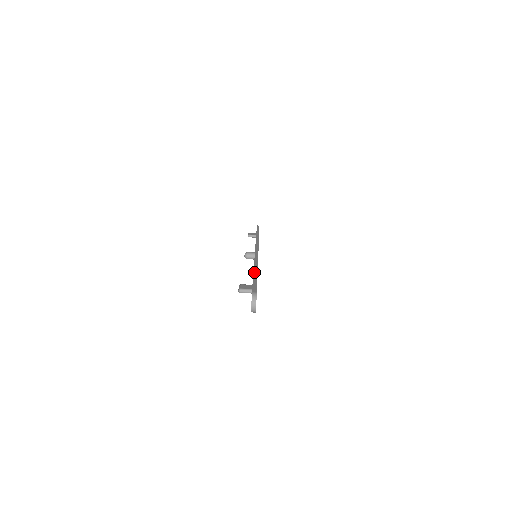
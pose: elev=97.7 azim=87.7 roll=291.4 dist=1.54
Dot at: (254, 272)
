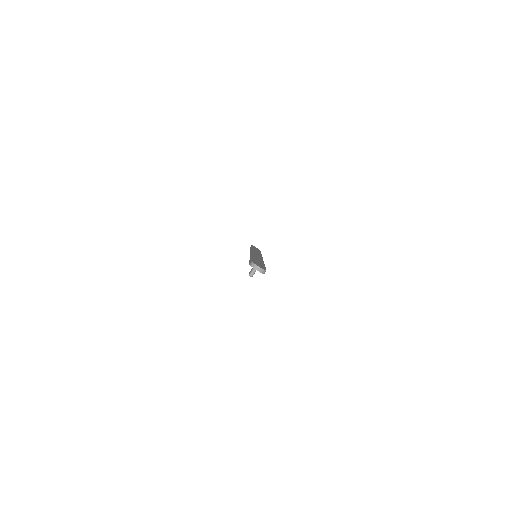
Dot at: occluded
